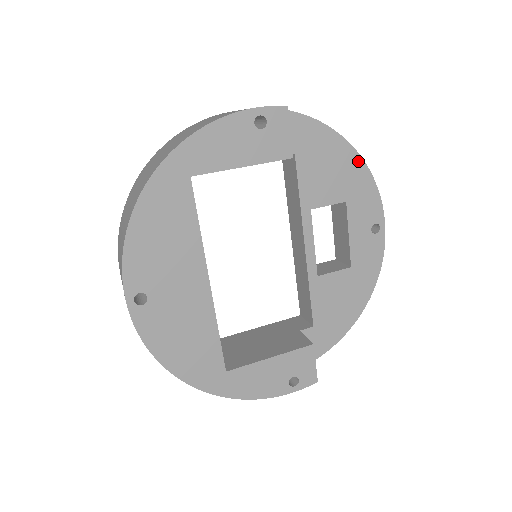
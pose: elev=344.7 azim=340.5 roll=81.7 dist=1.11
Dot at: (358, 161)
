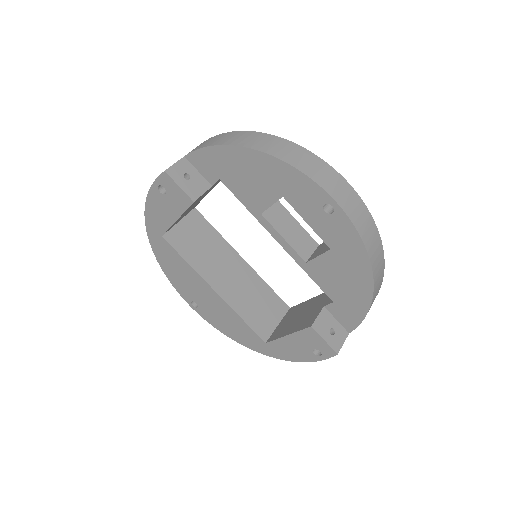
Dot at: (266, 158)
